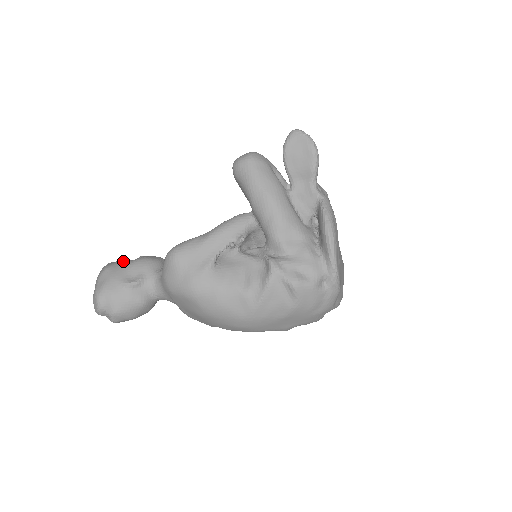
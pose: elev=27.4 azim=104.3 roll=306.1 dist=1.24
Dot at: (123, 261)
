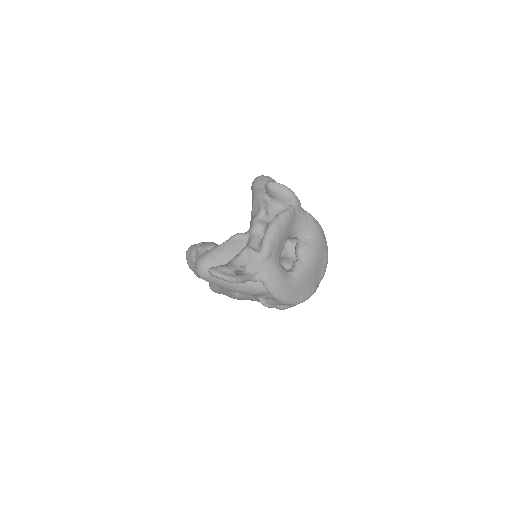
Dot at: (192, 261)
